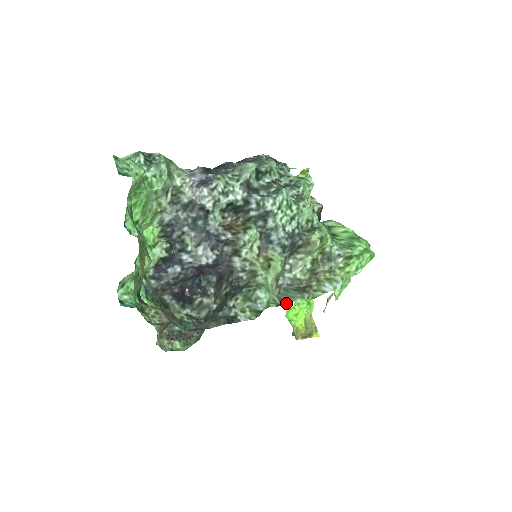
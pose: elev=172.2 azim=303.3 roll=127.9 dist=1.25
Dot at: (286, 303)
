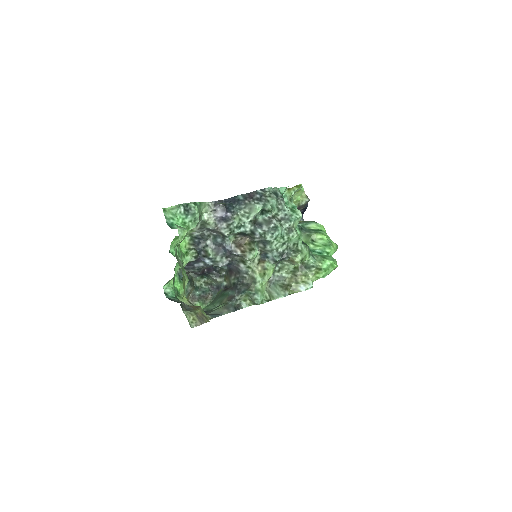
Dot at: (273, 299)
